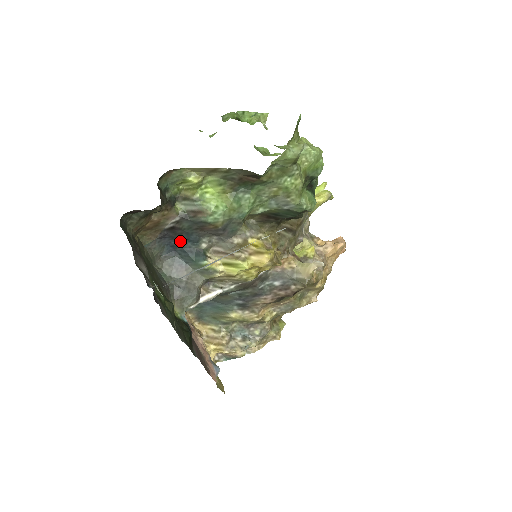
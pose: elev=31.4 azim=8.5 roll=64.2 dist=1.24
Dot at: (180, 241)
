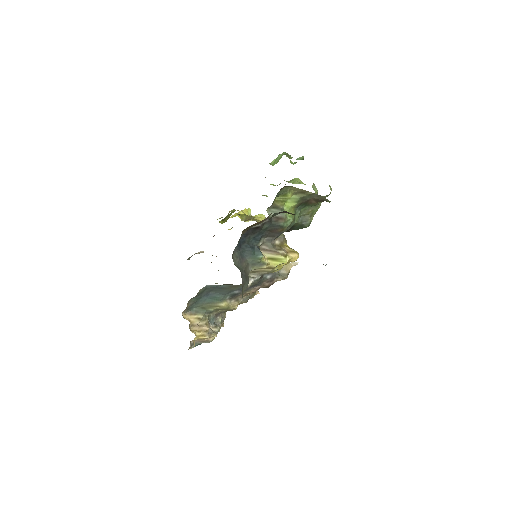
Dot at: (249, 238)
